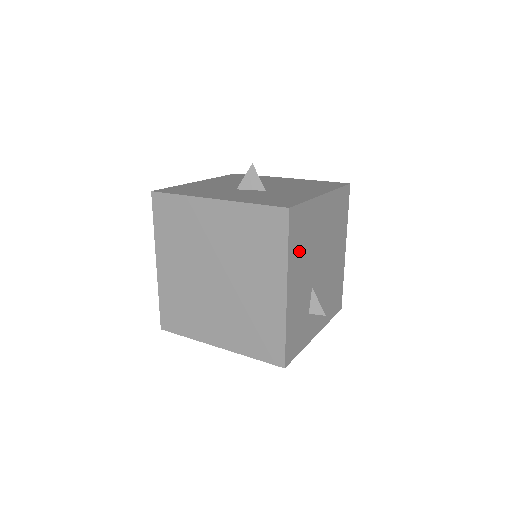
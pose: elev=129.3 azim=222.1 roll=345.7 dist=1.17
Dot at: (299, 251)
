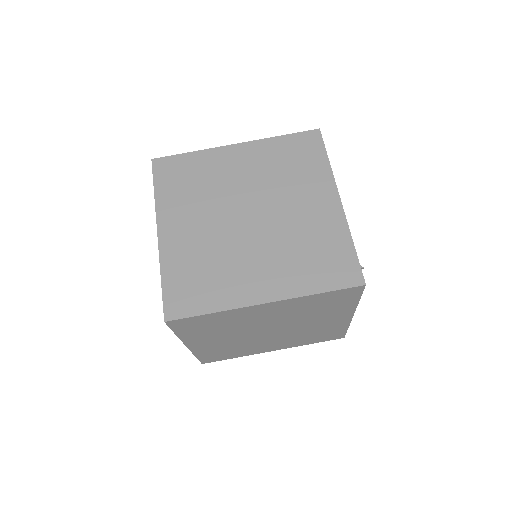
Dot at: occluded
